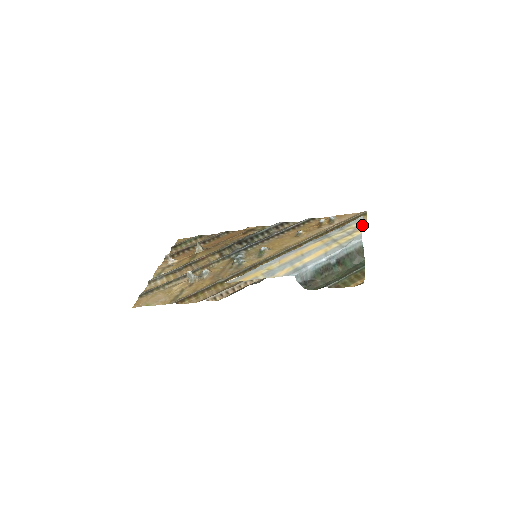
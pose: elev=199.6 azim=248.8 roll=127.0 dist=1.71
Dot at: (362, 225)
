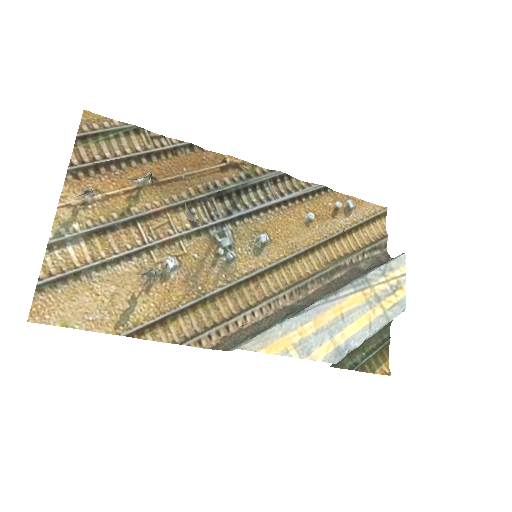
Dot at: occluded
